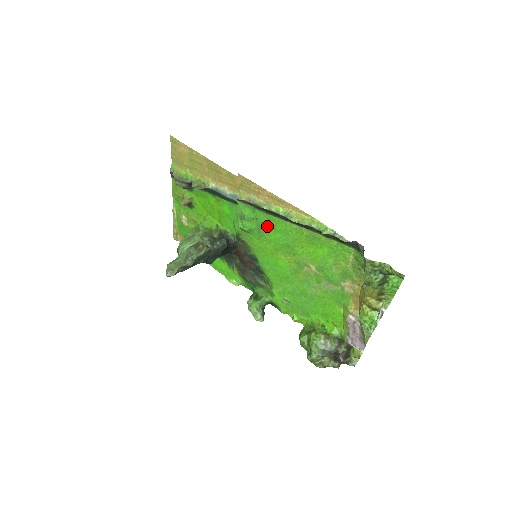
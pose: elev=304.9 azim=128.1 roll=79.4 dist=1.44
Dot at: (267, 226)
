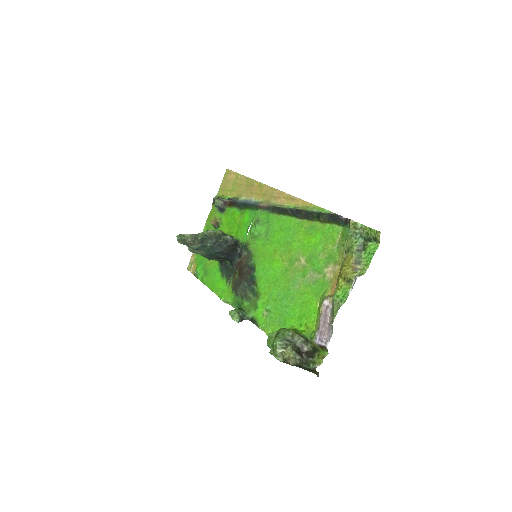
Dot at: (275, 228)
